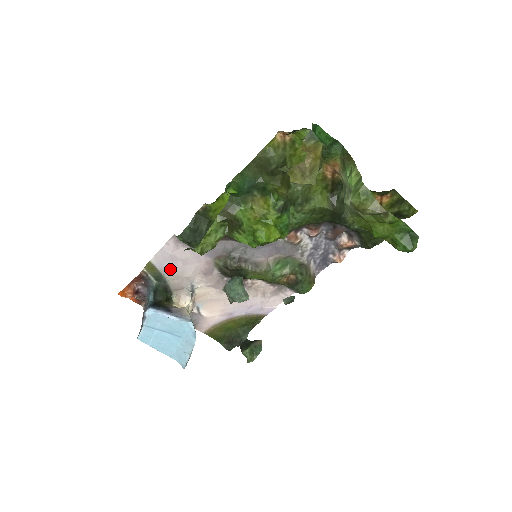
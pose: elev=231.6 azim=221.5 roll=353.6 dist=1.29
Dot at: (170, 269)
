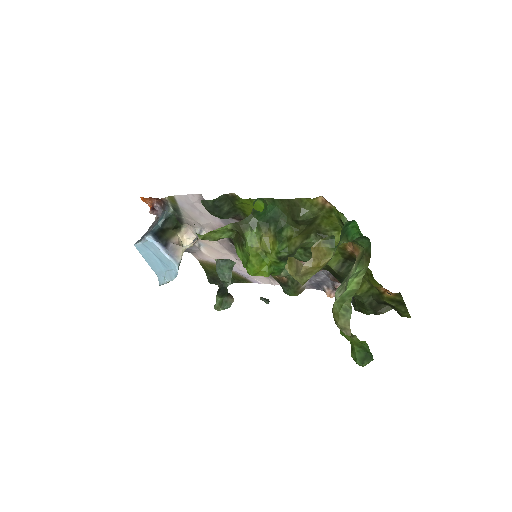
Dot at: (188, 210)
